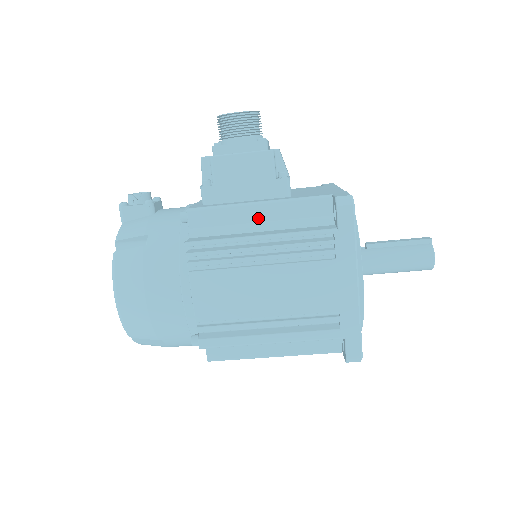
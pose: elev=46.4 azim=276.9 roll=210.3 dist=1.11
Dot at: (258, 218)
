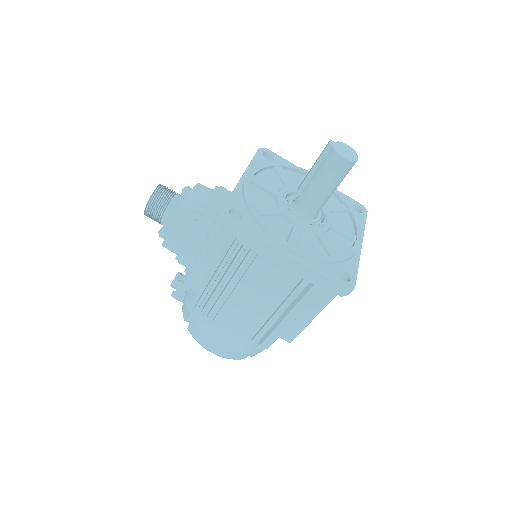
Dot at: (211, 258)
